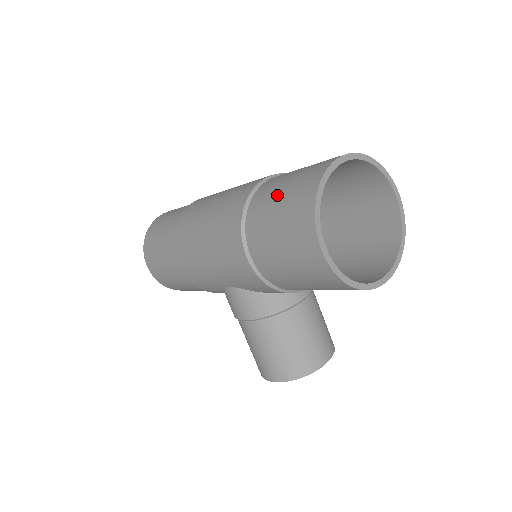
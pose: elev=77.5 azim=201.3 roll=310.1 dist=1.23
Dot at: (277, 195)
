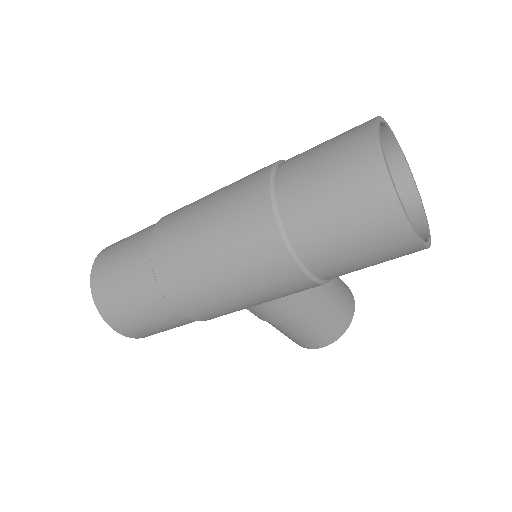
Dot at: (326, 204)
